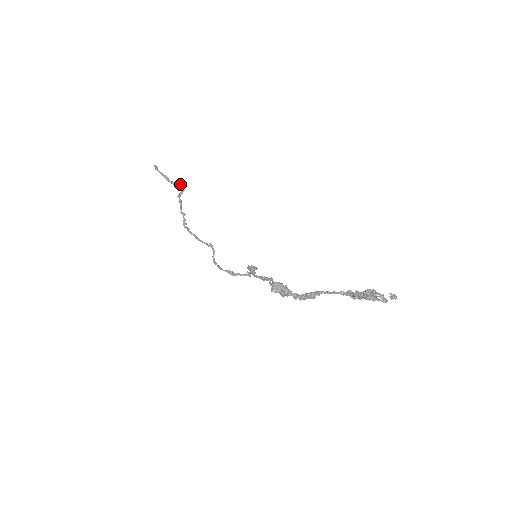
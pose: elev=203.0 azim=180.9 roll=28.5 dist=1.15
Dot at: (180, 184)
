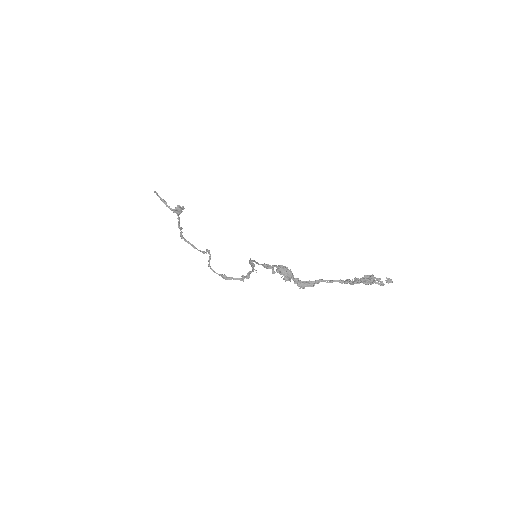
Dot at: (178, 208)
